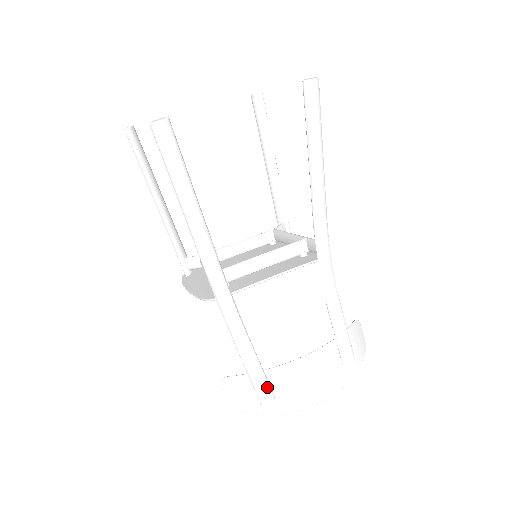
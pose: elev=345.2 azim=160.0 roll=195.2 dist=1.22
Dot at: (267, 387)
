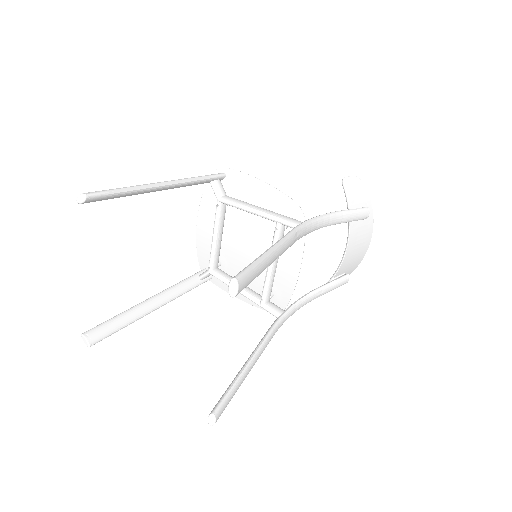
Dot at: (342, 281)
